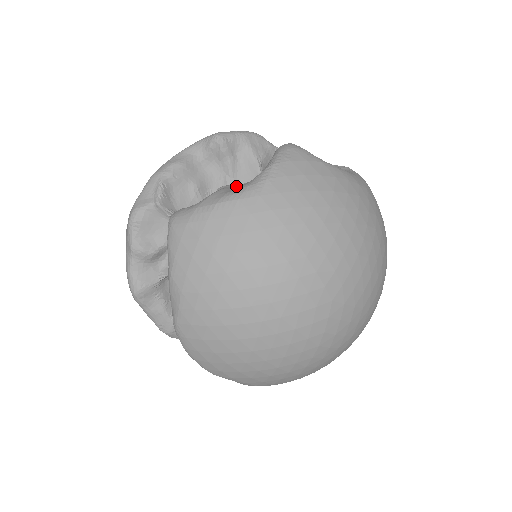
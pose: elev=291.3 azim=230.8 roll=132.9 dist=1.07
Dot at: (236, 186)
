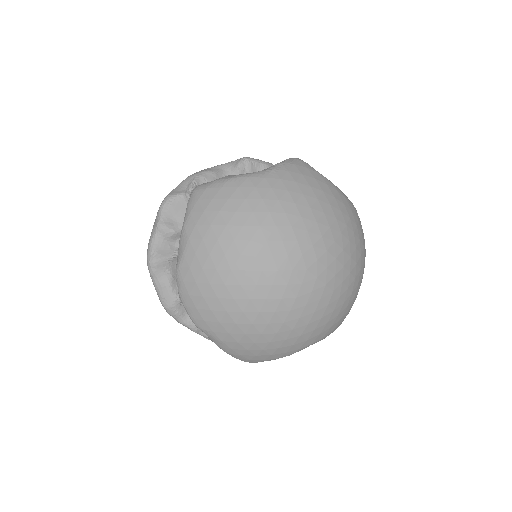
Dot at: occluded
